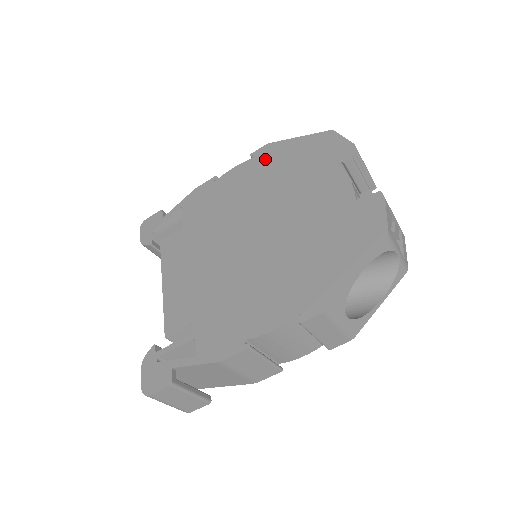
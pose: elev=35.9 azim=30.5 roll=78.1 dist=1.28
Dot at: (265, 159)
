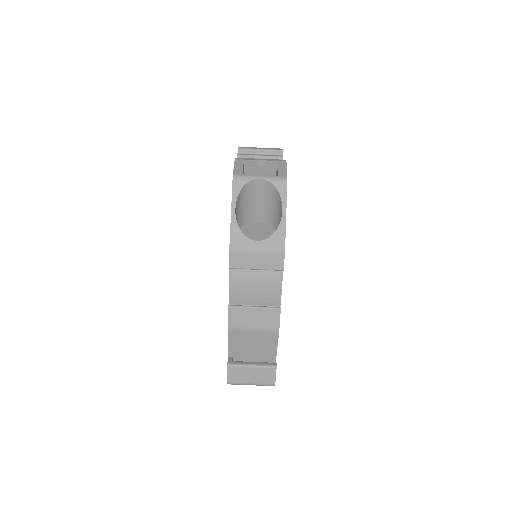
Dot at: occluded
